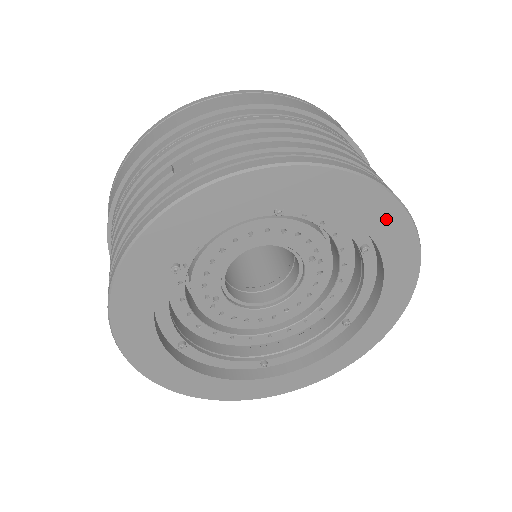
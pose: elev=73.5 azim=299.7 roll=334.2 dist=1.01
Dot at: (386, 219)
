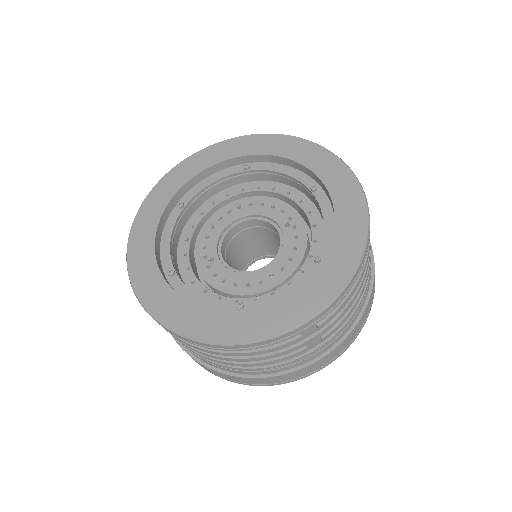
Dot at: (316, 157)
